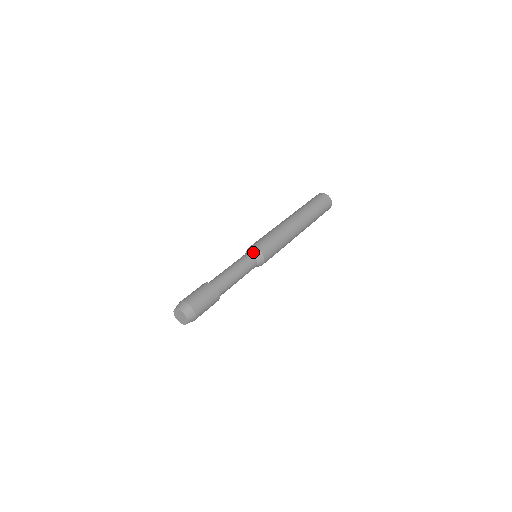
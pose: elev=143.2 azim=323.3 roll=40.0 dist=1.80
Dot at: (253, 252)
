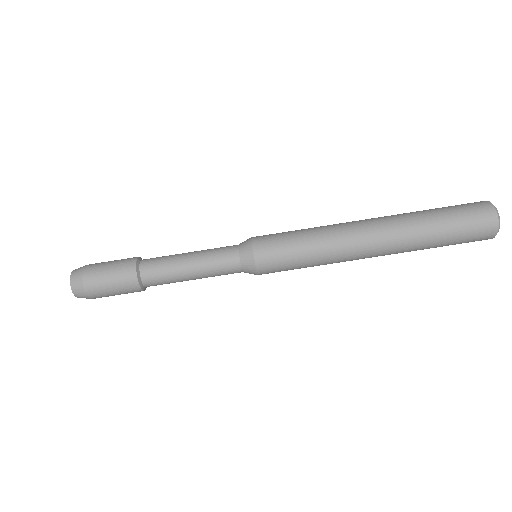
Dot at: (246, 265)
